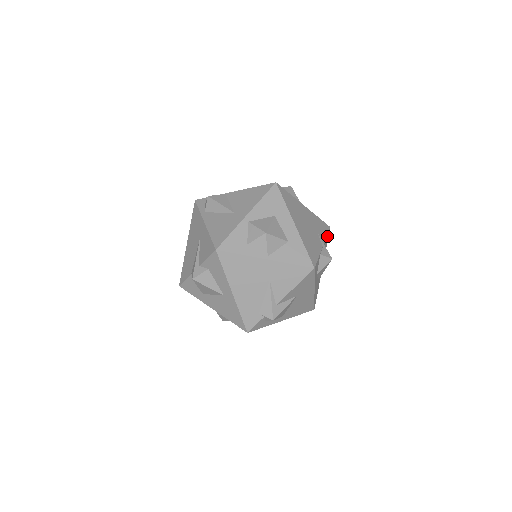
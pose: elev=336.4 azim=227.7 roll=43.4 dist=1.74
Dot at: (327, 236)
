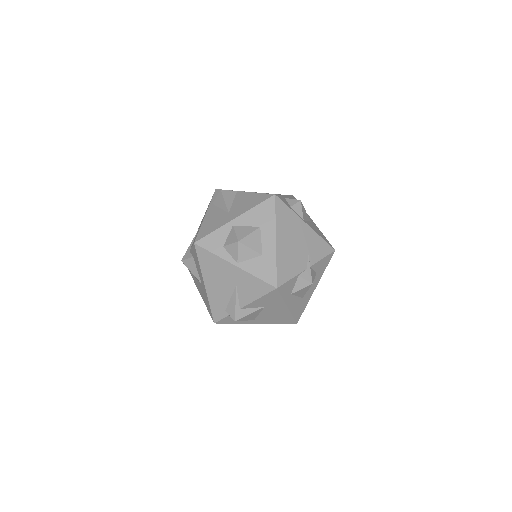
Dot at: (325, 259)
